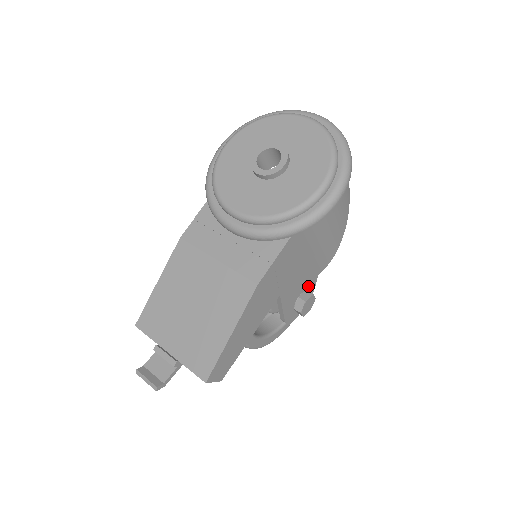
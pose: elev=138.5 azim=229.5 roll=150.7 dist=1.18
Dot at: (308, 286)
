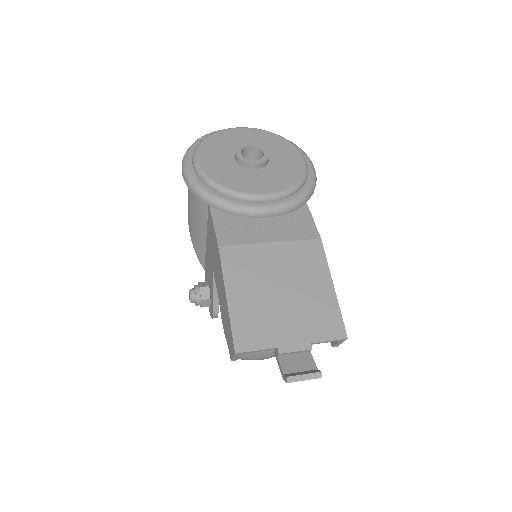
Dot at: occluded
